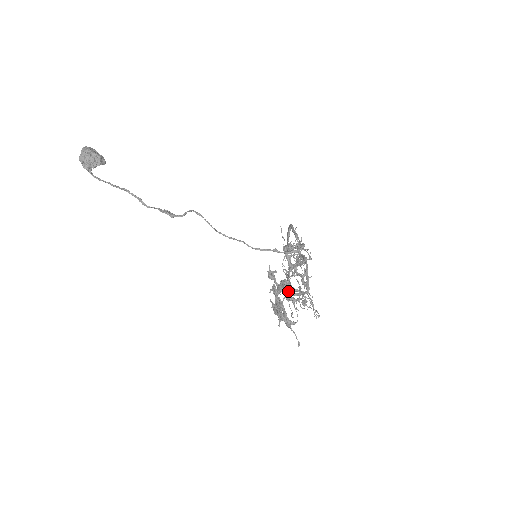
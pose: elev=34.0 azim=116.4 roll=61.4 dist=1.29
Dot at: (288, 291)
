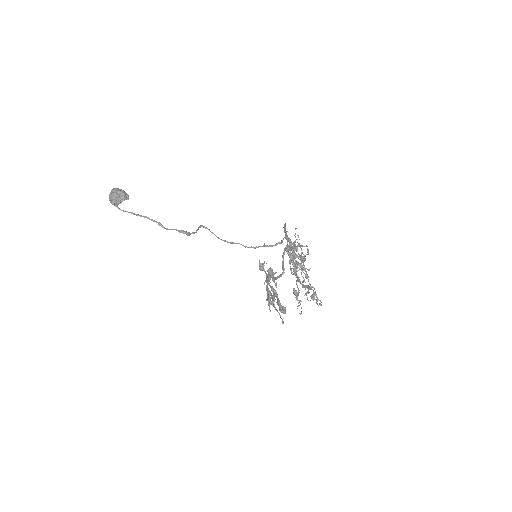
Dot at: (272, 277)
